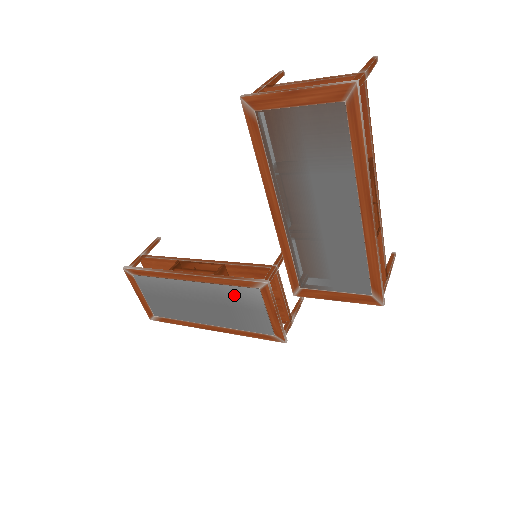
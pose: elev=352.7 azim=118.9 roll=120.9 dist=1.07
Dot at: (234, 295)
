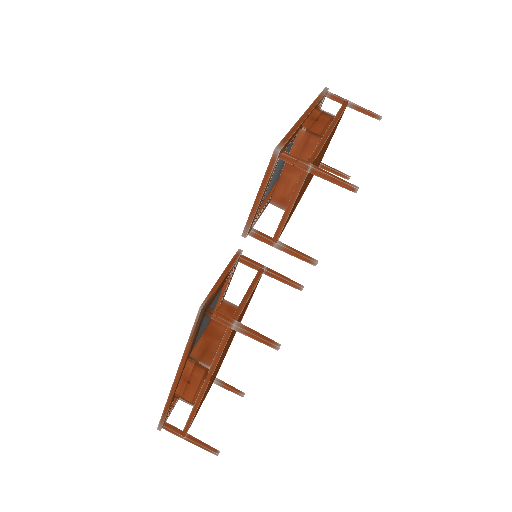
Dot at: (217, 297)
